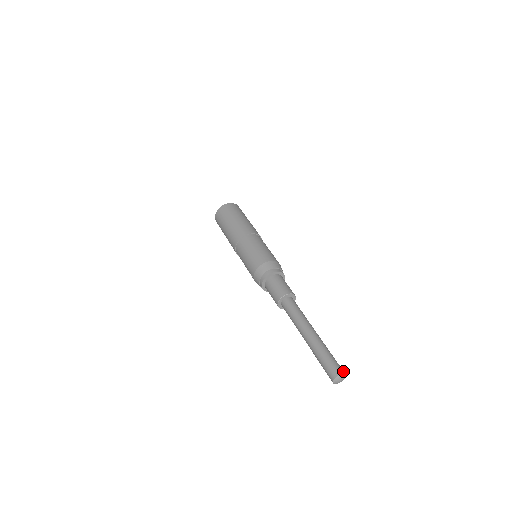
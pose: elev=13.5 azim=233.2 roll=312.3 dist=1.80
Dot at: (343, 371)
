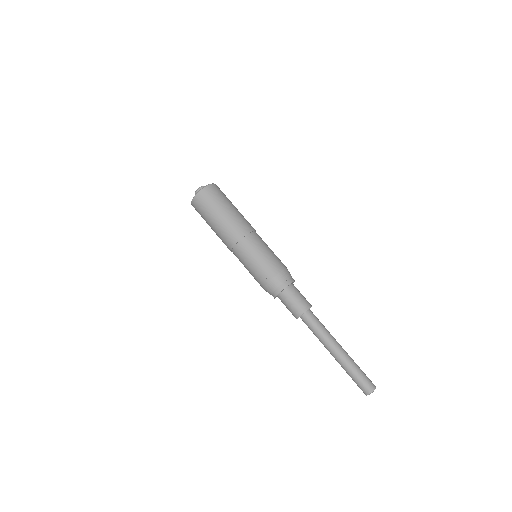
Dot at: (373, 384)
